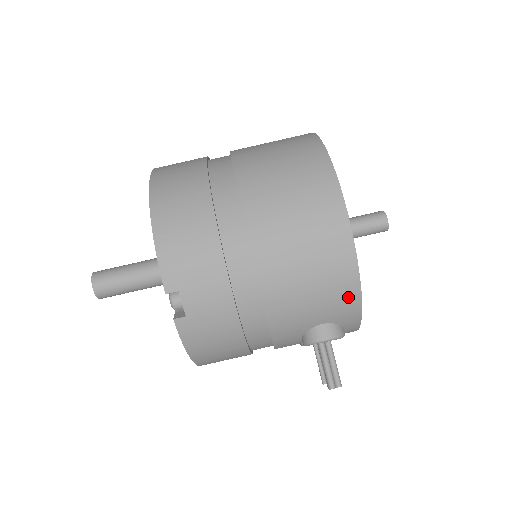
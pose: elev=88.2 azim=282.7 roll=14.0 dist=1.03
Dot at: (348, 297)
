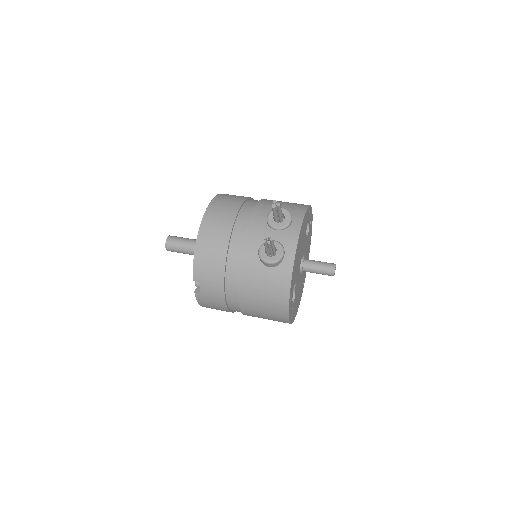
Dot at: (301, 207)
